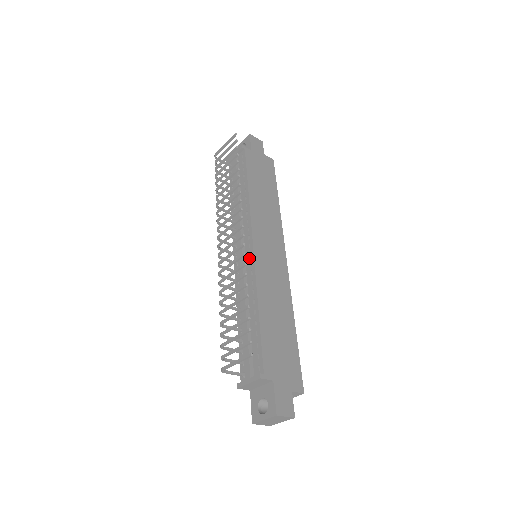
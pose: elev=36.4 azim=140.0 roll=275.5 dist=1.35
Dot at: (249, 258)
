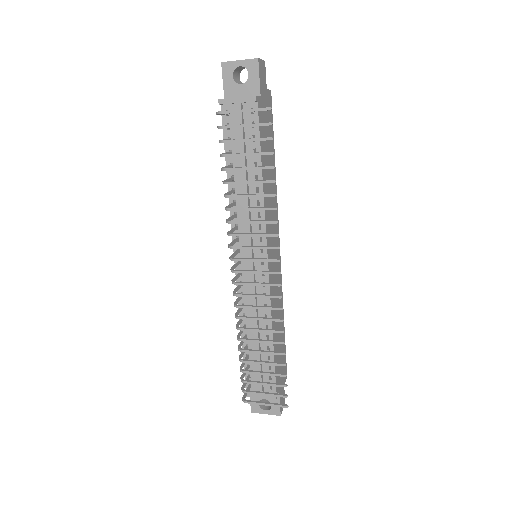
Dot at: (261, 277)
